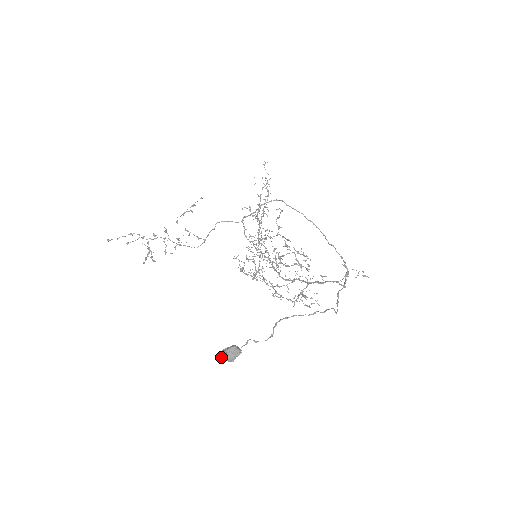
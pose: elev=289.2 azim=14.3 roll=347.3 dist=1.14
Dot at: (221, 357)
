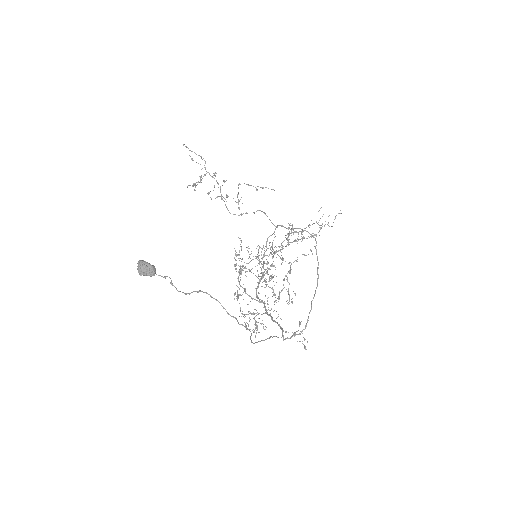
Dot at: (138, 264)
